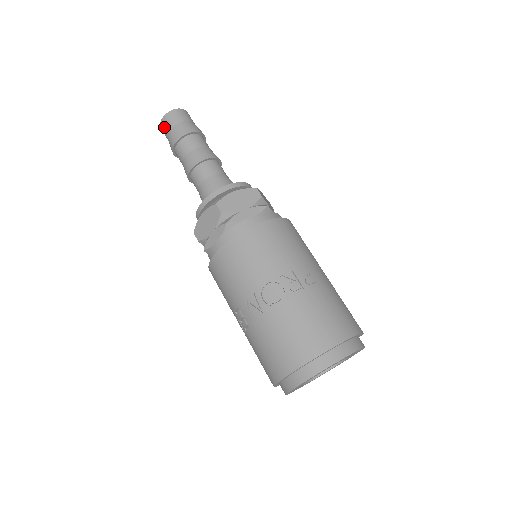
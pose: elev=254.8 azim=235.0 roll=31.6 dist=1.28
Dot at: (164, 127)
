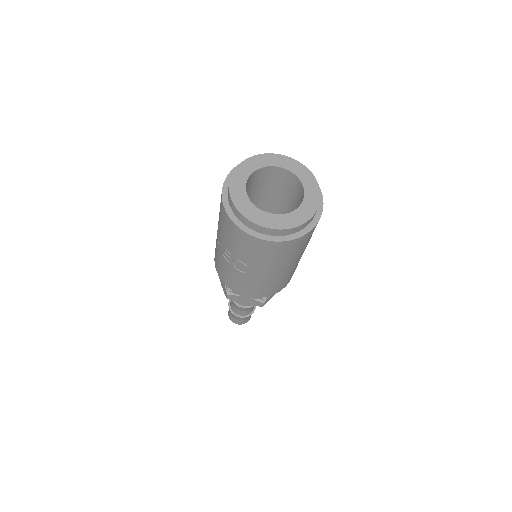
Dot at: (230, 317)
